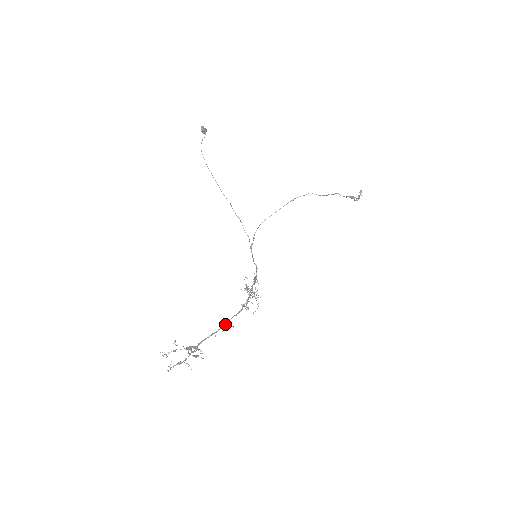
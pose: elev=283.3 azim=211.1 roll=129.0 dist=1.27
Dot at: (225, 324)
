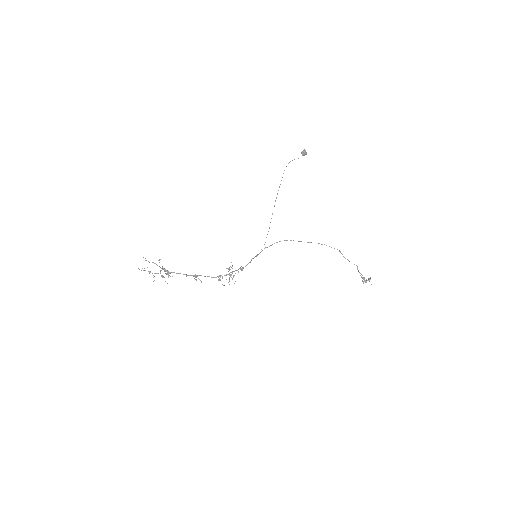
Dot at: occluded
